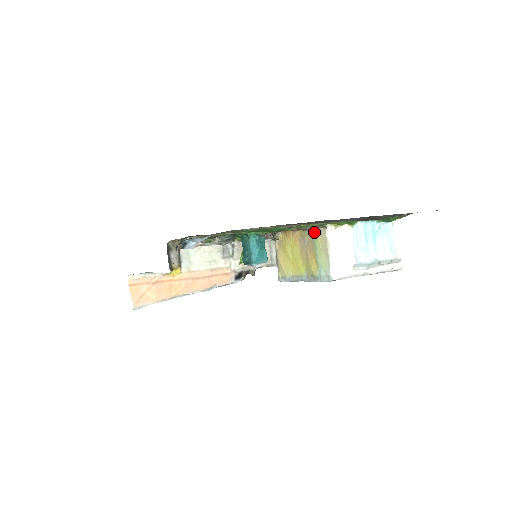
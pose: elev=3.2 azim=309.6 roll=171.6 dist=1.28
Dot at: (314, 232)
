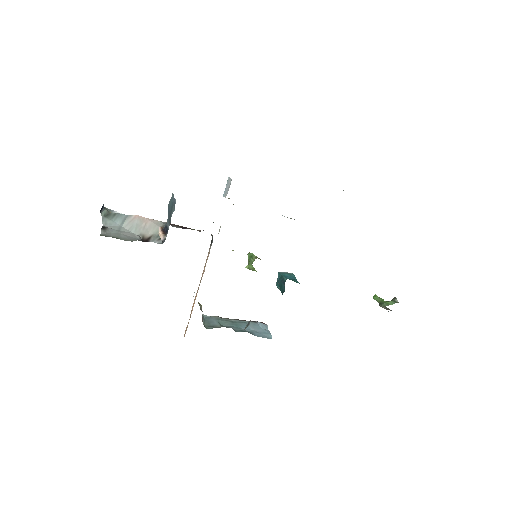
Dot at: occluded
